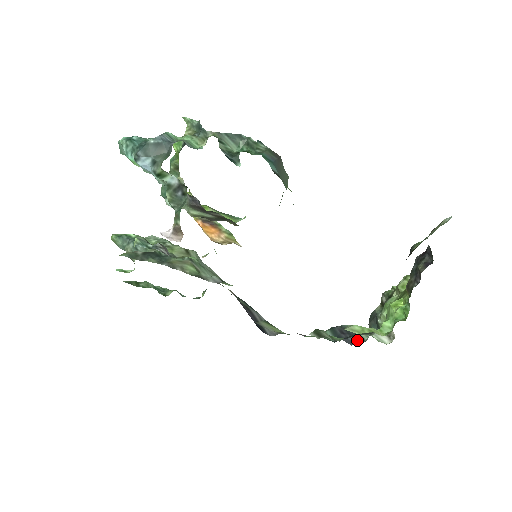
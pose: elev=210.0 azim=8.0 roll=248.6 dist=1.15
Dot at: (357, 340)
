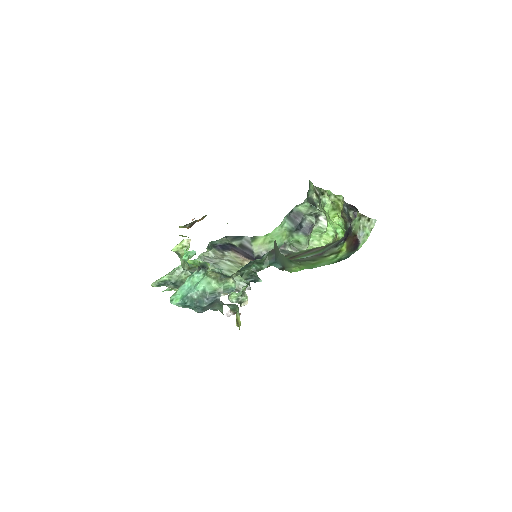
Dot at: (308, 225)
